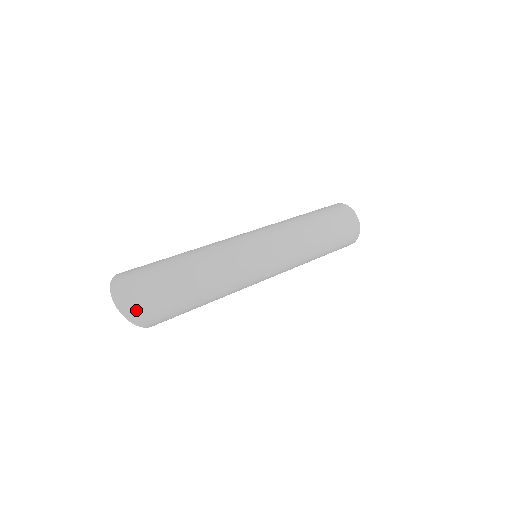
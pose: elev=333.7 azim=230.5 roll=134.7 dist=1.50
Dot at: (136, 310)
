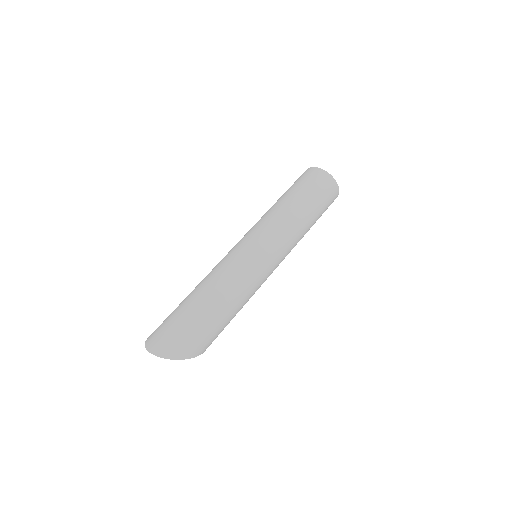
Dot at: (170, 349)
